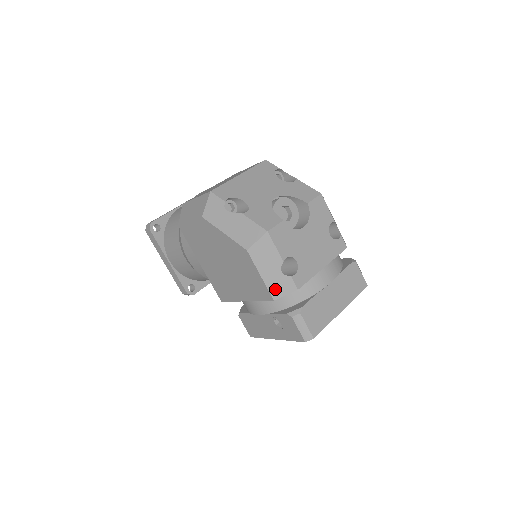
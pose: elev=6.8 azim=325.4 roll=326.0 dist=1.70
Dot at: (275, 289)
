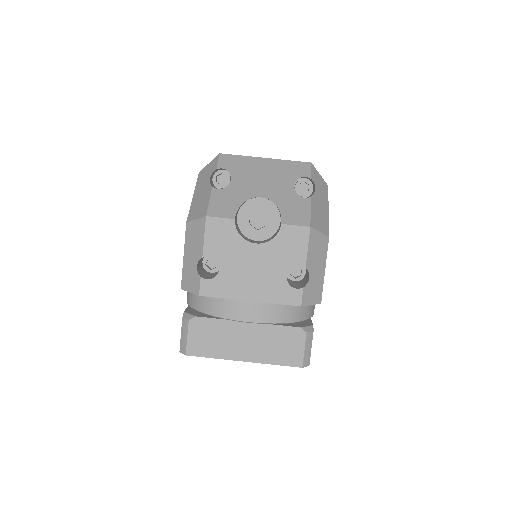
Dot at: (186, 279)
